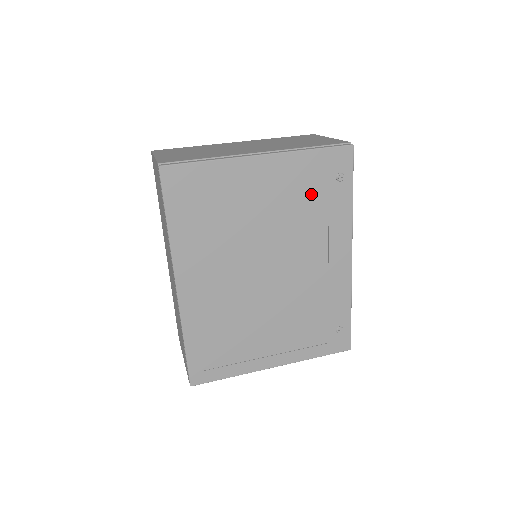
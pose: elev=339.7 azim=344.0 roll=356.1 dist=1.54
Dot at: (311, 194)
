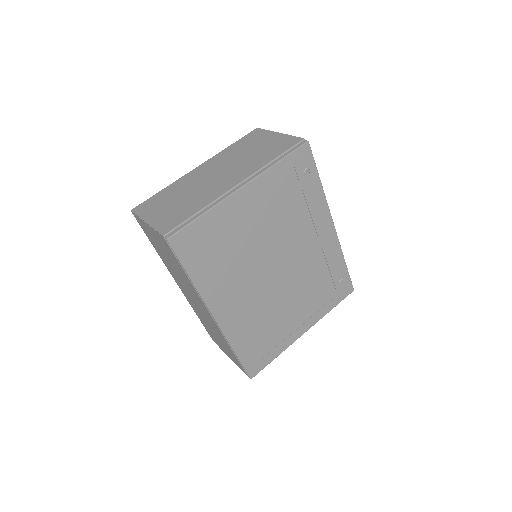
Dot at: (289, 196)
